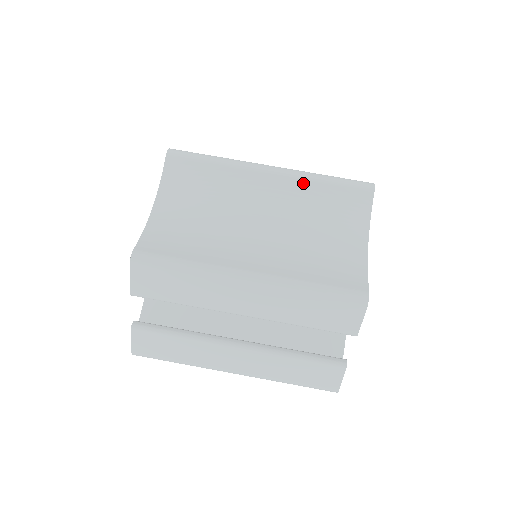
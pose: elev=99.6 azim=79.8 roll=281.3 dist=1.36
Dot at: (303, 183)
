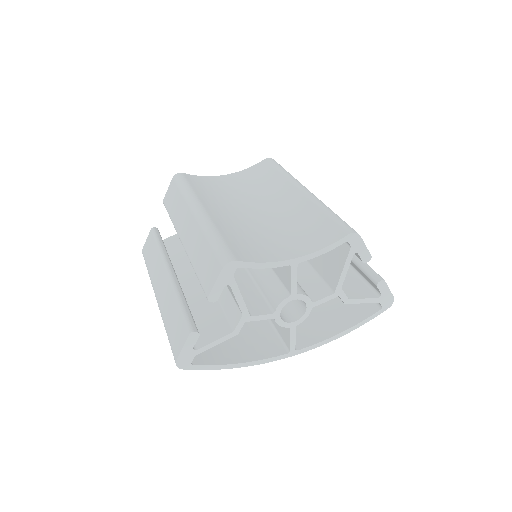
Dot at: (311, 205)
